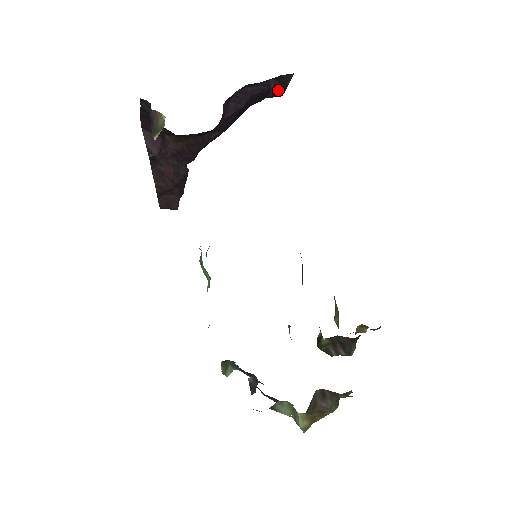
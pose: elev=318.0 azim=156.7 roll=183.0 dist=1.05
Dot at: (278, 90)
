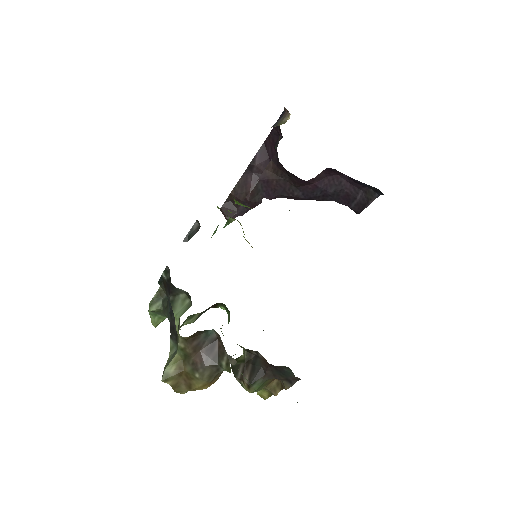
Dot at: (360, 204)
